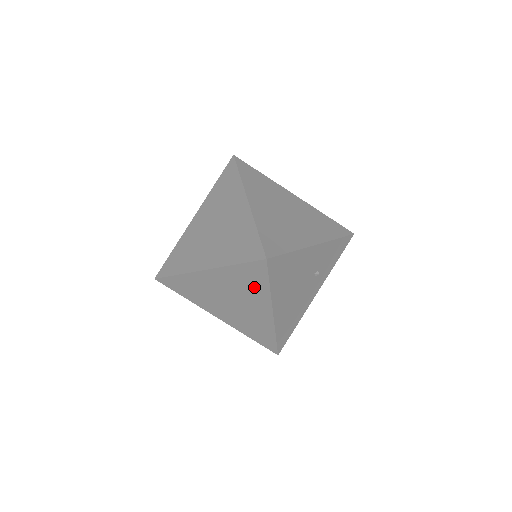
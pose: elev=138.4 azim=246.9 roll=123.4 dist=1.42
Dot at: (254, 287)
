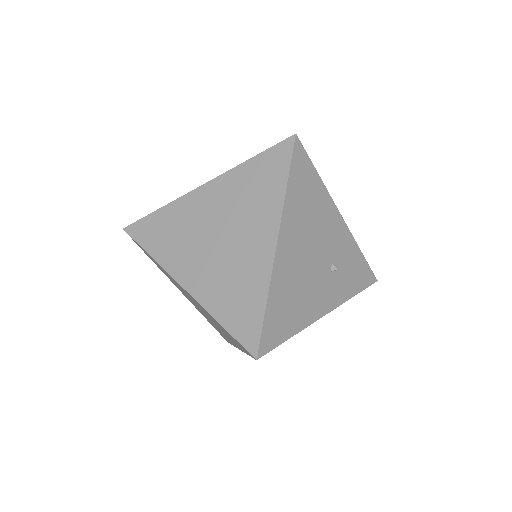
Dot at: (264, 193)
